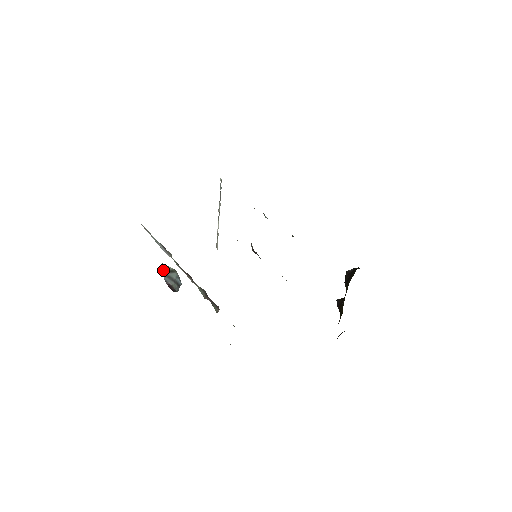
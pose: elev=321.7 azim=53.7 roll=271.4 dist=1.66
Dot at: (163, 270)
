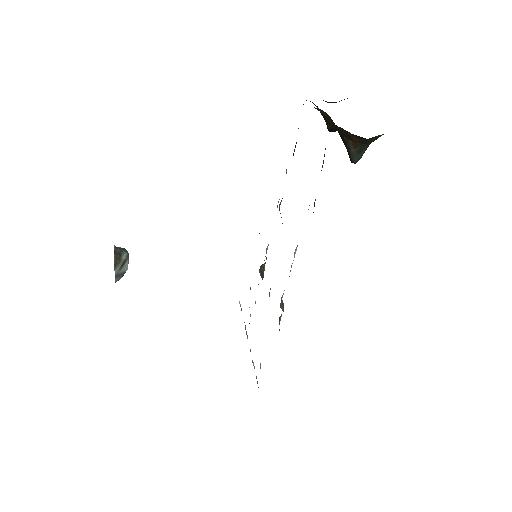
Dot at: (116, 273)
